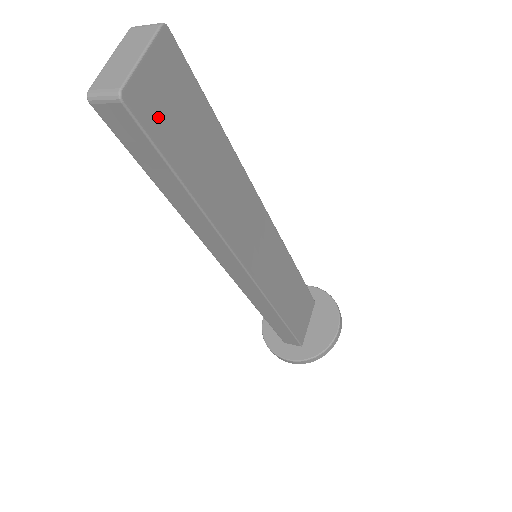
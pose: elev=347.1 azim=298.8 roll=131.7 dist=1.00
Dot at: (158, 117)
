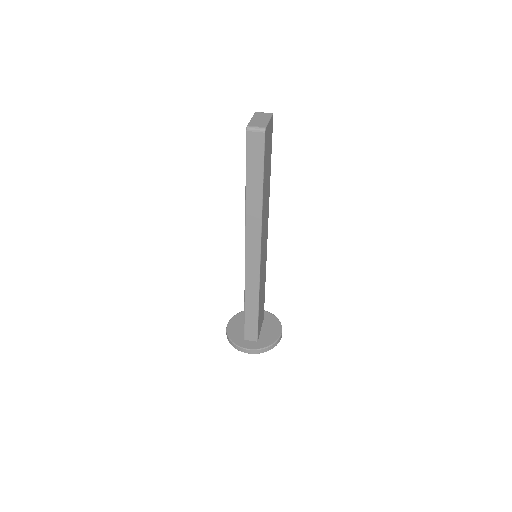
Dot at: (266, 147)
